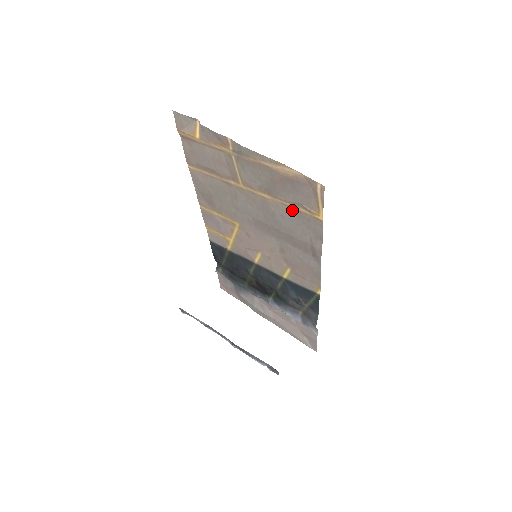
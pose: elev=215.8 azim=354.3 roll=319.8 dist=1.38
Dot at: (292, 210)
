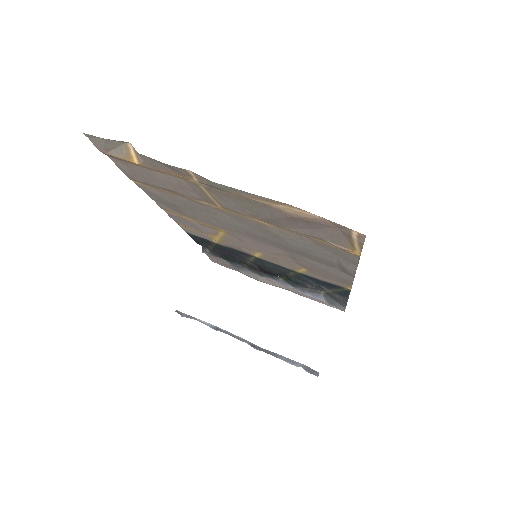
Dot at: (307, 238)
